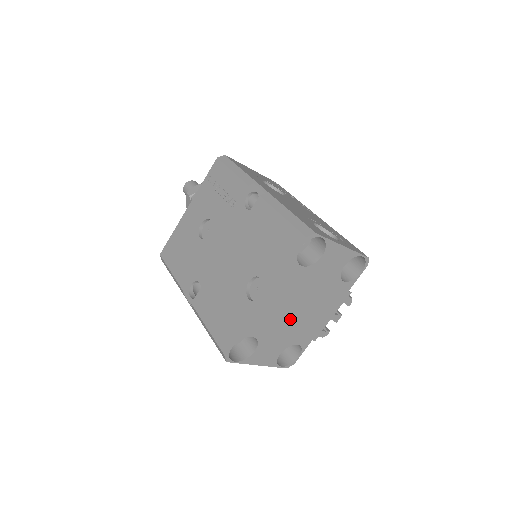
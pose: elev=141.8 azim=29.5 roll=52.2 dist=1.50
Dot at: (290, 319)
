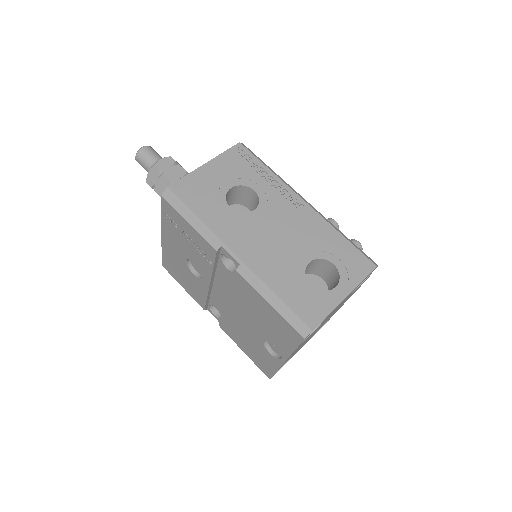
Dot at: occluded
